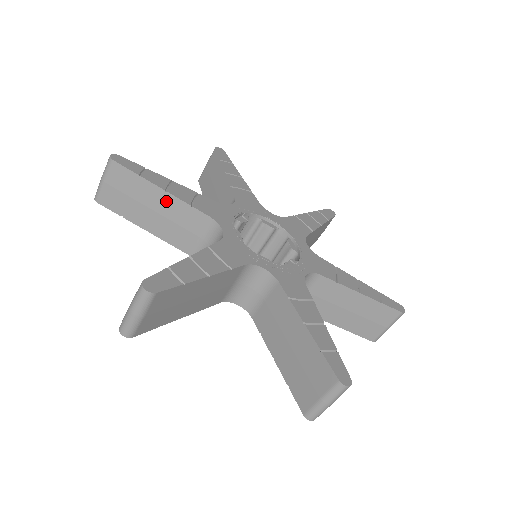
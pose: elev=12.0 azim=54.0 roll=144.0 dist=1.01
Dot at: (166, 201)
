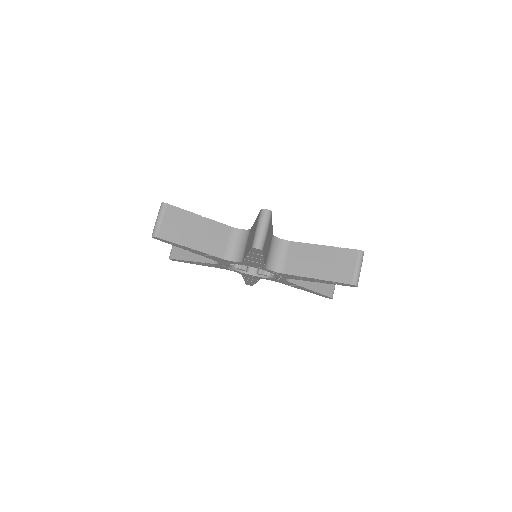
Dot at: (204, 223)
